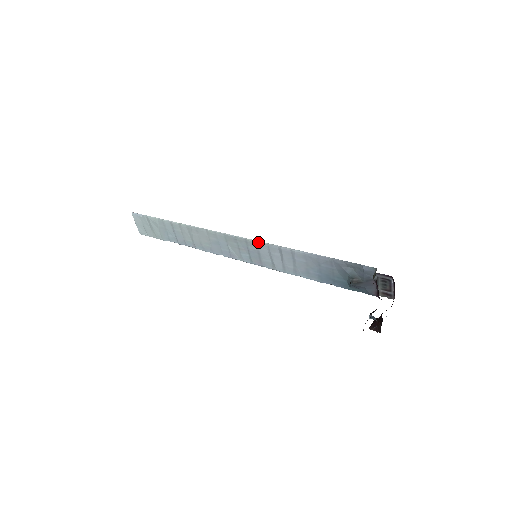
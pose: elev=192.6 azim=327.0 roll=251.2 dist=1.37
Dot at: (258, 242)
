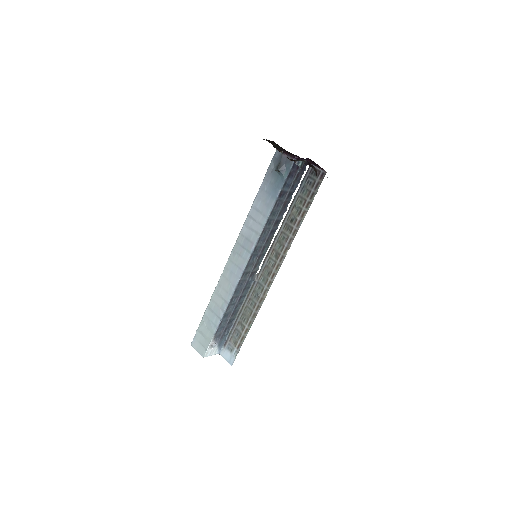
Dot at: (240, 232)
